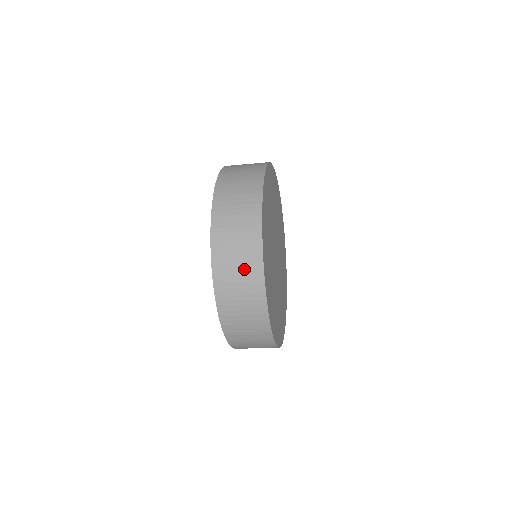
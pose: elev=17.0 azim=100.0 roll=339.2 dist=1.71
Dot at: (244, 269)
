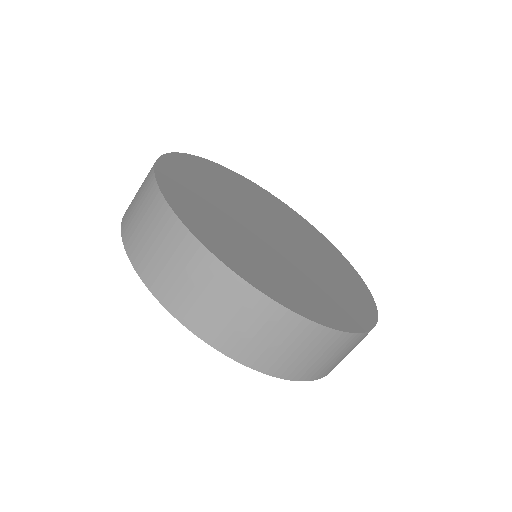
Dot at: (148, 216)
